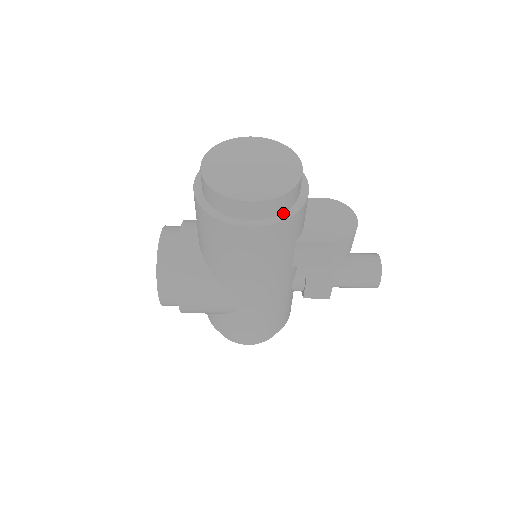
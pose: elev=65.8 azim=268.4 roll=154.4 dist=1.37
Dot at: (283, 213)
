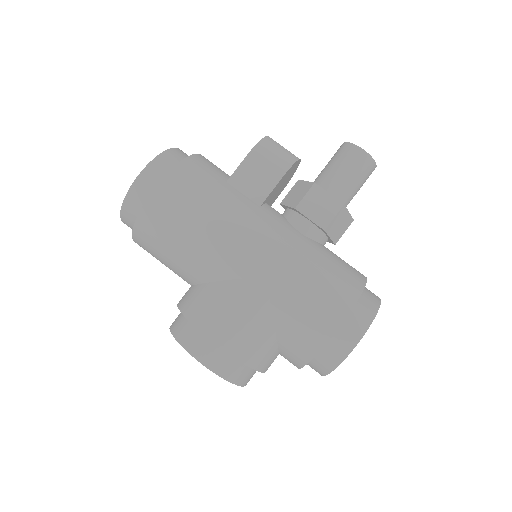
Dot at: occluded
